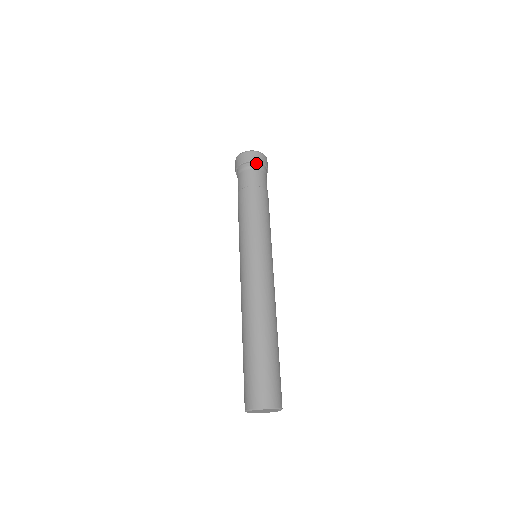
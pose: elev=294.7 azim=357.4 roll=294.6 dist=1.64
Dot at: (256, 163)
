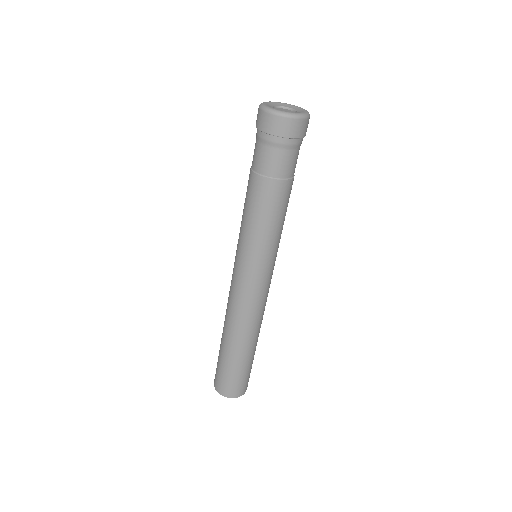
Dot at: (302, 138)
